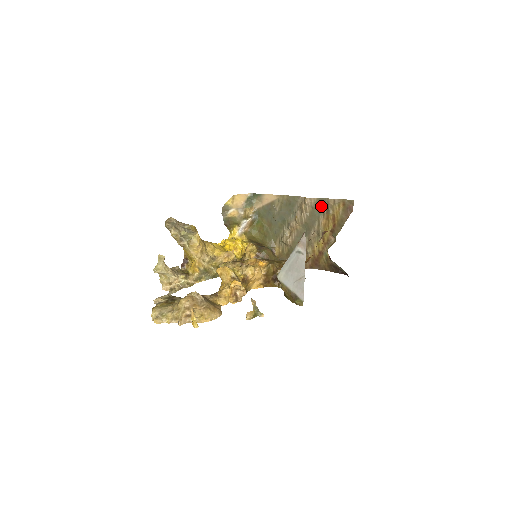
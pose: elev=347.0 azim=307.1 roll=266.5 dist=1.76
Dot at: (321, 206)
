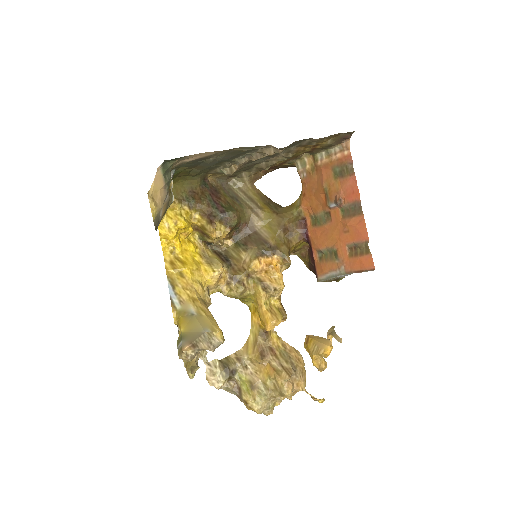
Dot at: (298, 143)
